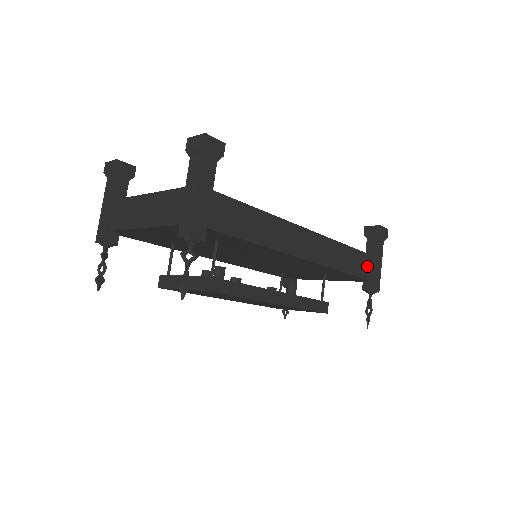
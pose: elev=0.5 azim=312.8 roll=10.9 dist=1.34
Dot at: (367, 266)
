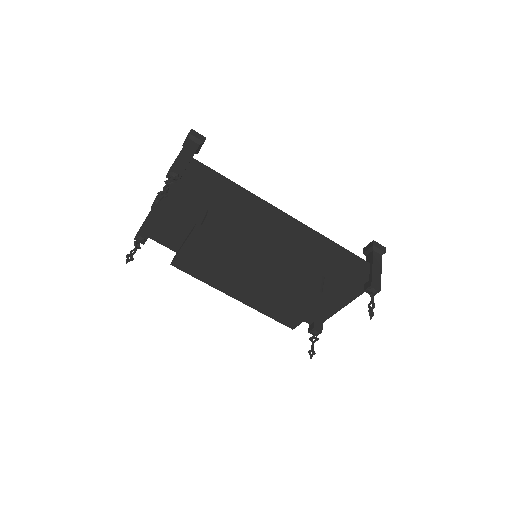
Dot at: (363, 268)
